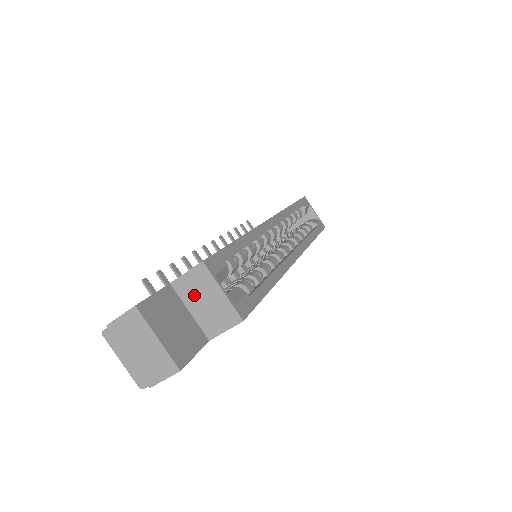
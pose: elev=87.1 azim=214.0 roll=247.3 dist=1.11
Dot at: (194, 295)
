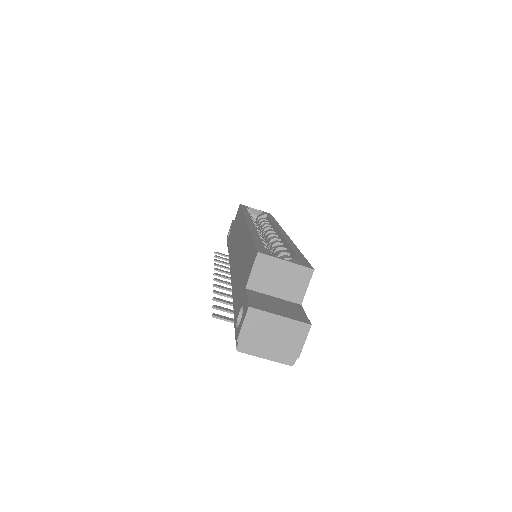
Dot at: (268, 281)
